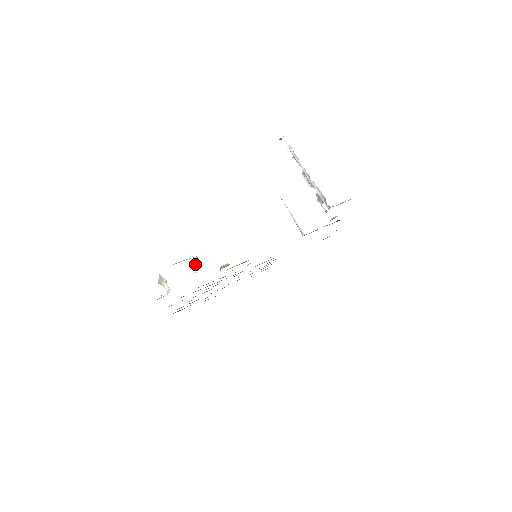
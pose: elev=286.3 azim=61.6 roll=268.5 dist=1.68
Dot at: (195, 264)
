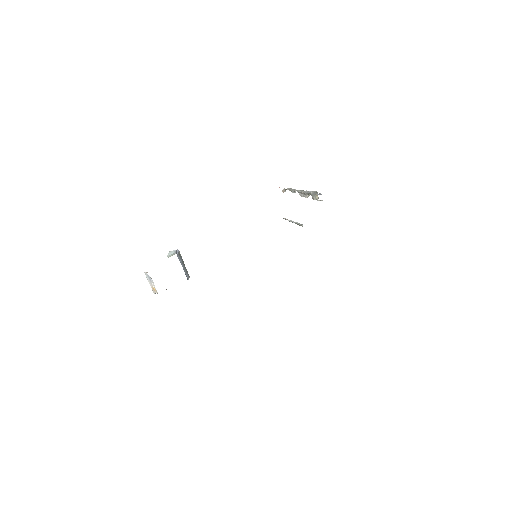
Dot at: (174, 253)
